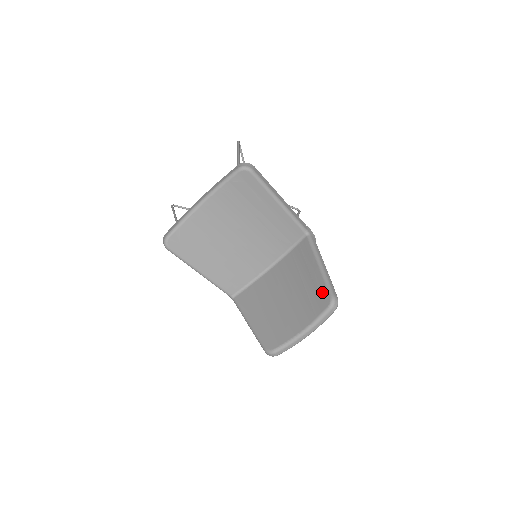
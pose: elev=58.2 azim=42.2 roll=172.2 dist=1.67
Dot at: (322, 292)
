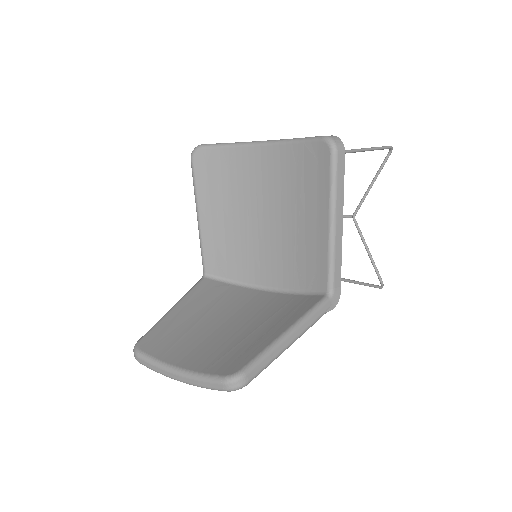
Dot at: (245, 357)
